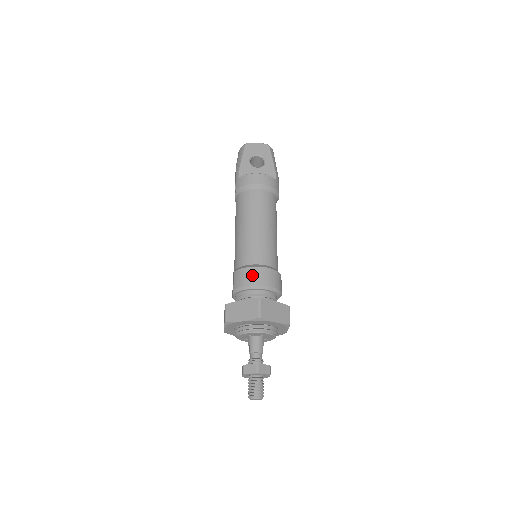
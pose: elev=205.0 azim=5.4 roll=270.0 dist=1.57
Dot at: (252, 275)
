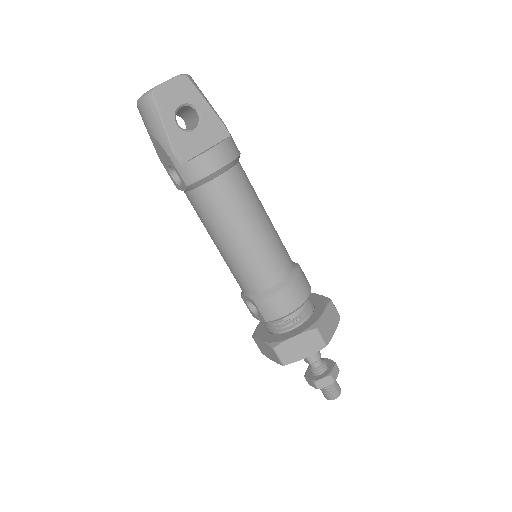
Dot at: (286, 300)
